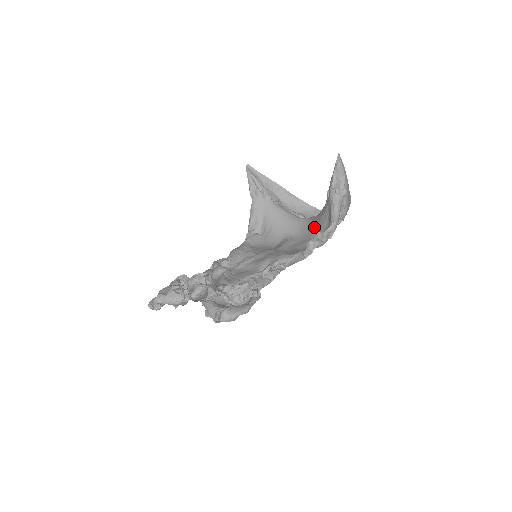
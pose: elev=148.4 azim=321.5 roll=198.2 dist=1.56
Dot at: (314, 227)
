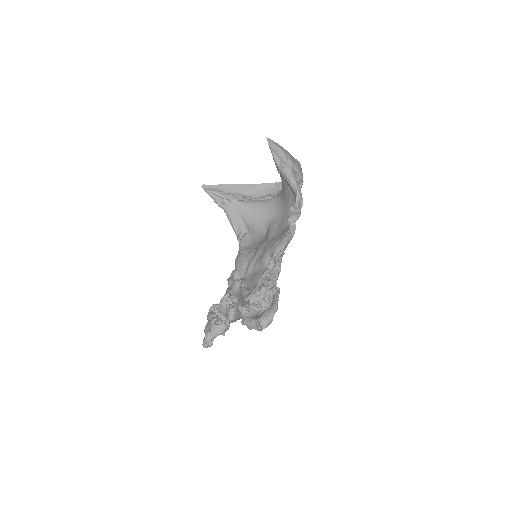
Dot at: (285, 202)
